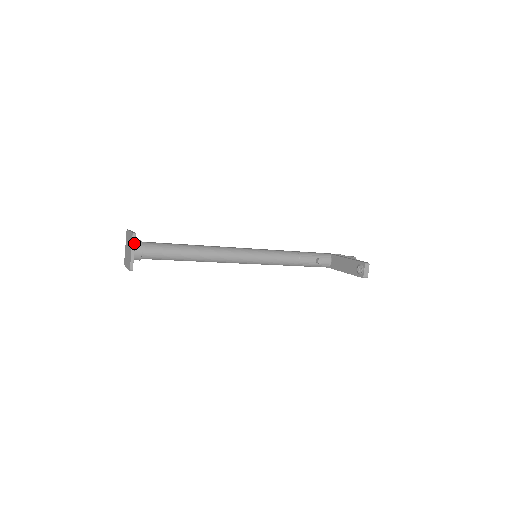
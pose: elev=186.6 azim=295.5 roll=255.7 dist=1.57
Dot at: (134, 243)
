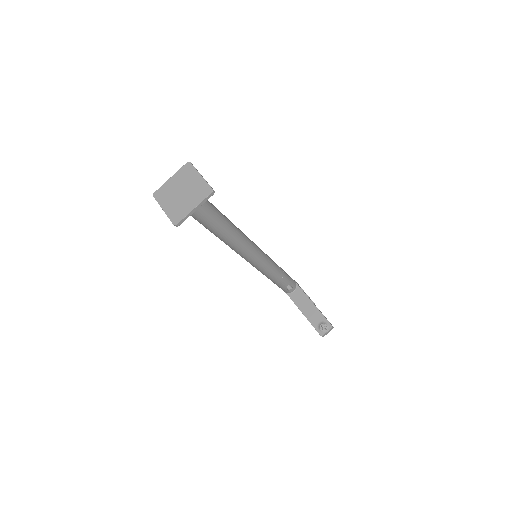
Dot at: (205, 201)
